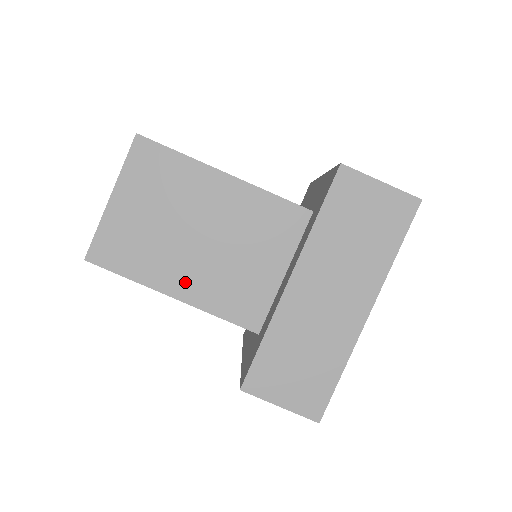
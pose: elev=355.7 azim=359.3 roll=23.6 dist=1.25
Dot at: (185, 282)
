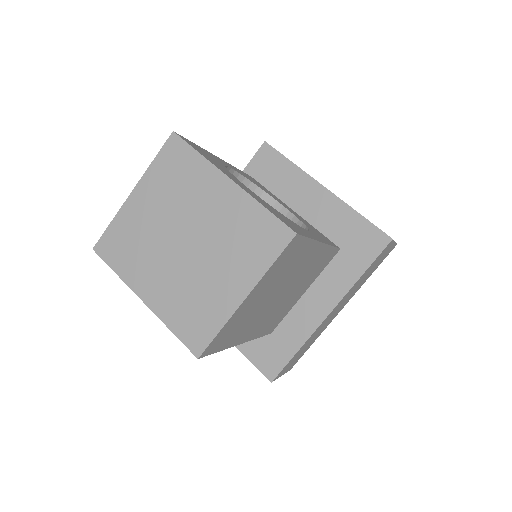
Dot at: (255, 329)
